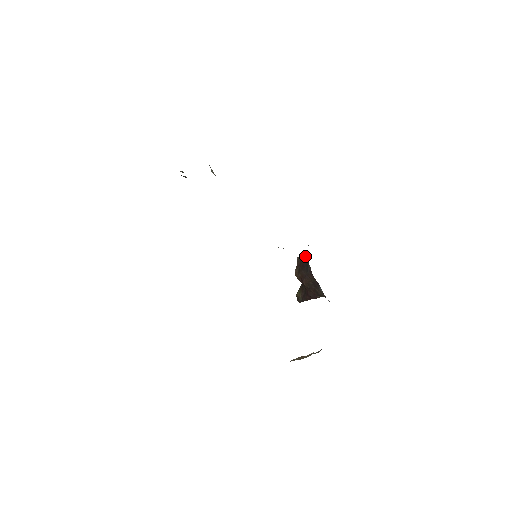
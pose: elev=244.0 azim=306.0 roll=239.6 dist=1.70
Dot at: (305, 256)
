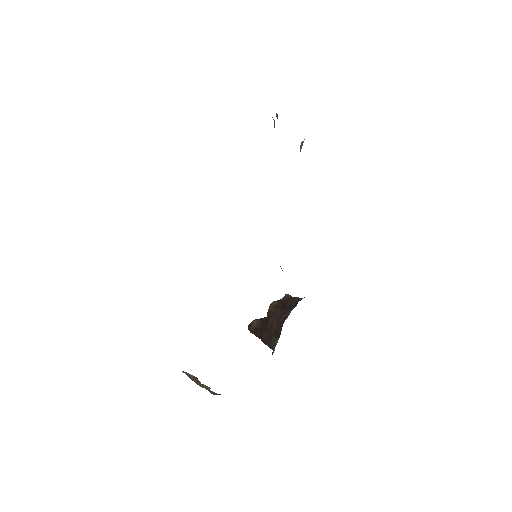
Dot at: (295, 300)
